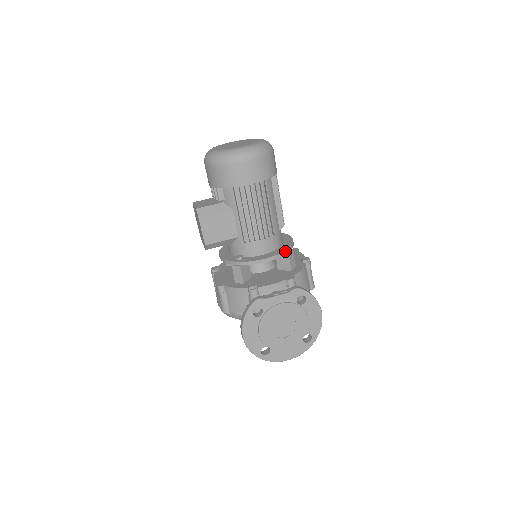
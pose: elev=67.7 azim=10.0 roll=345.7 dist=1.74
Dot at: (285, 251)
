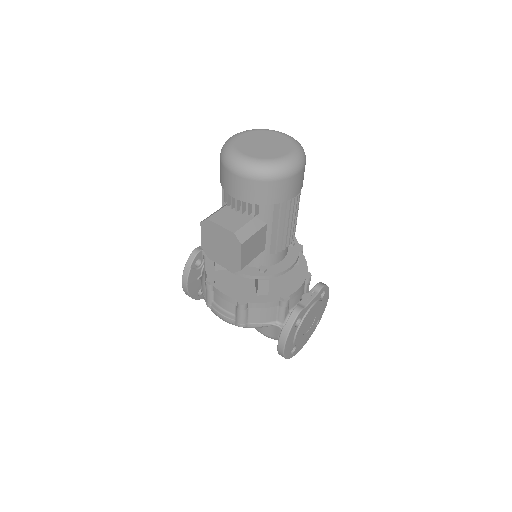
Dot at: (299, 249)
